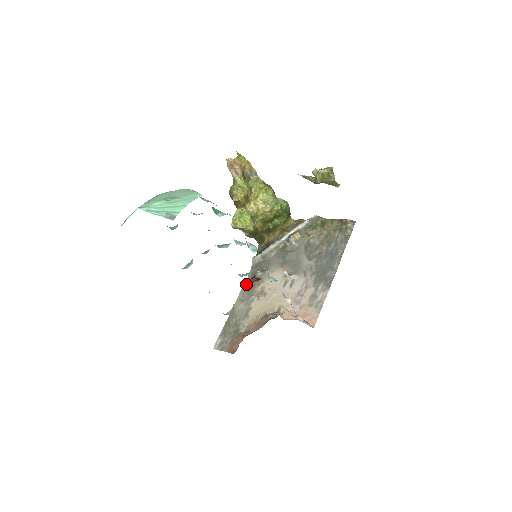
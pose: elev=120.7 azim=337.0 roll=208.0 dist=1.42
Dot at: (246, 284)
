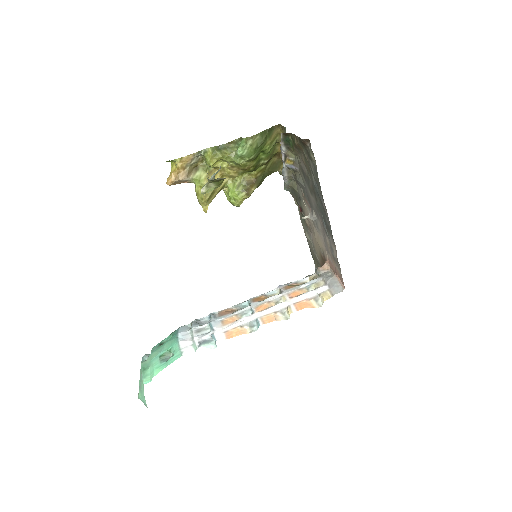
Dot at: (299, 213)
